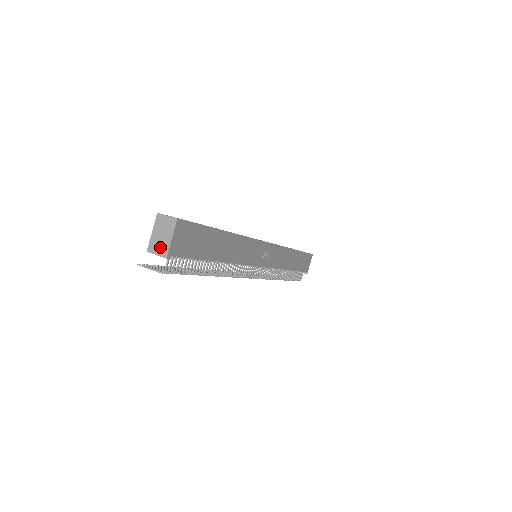
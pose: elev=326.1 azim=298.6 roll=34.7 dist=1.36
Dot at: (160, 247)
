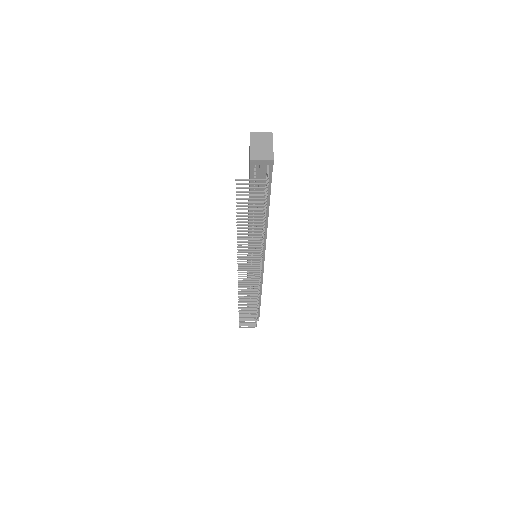
Dot at: (264, 154)
